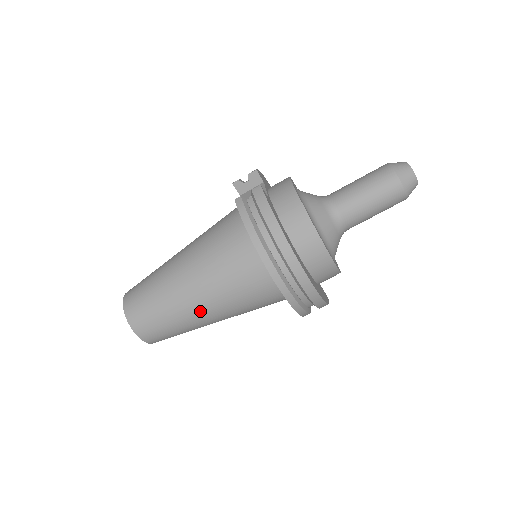
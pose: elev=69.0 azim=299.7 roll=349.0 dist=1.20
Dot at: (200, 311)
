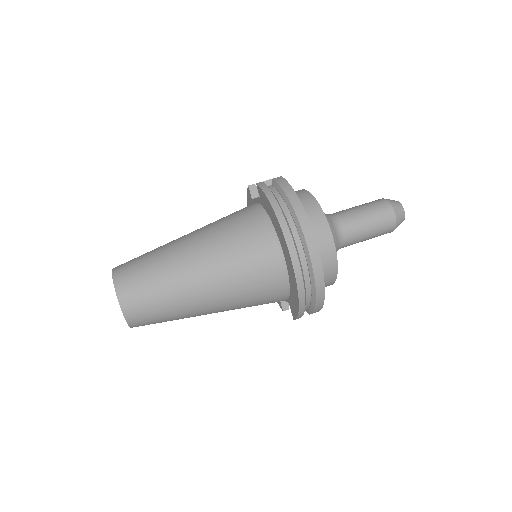
Dot at: (198, 283)
